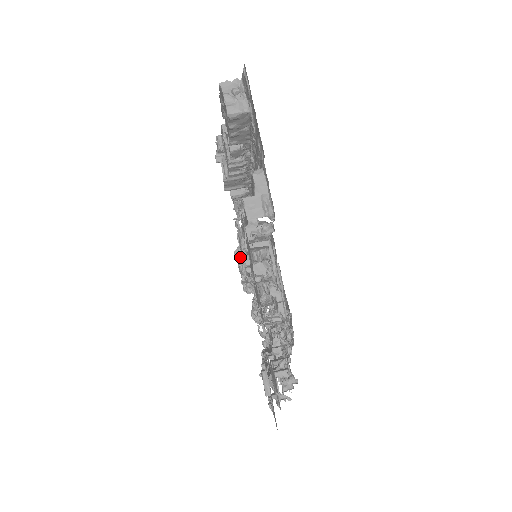
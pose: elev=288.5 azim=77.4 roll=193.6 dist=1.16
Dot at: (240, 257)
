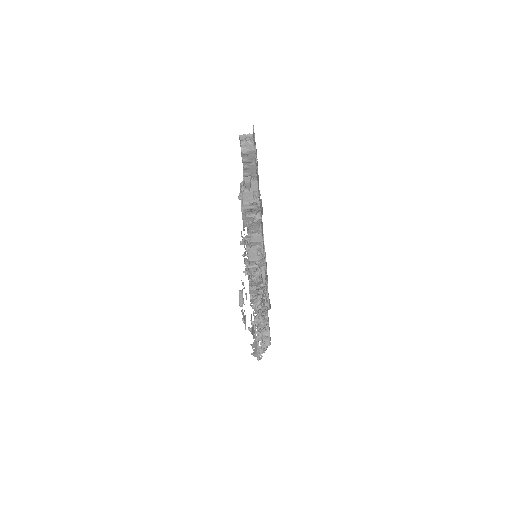
Dot at: occluded
